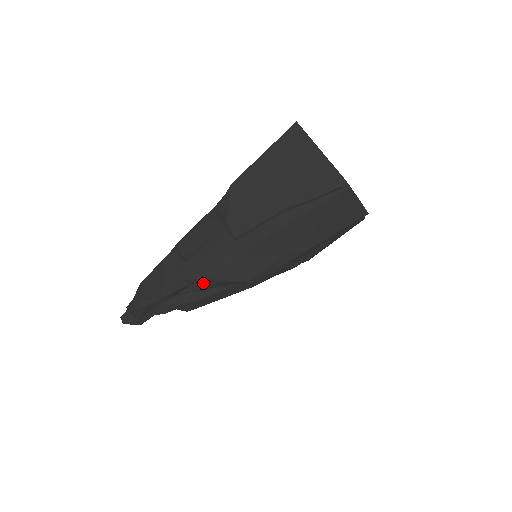
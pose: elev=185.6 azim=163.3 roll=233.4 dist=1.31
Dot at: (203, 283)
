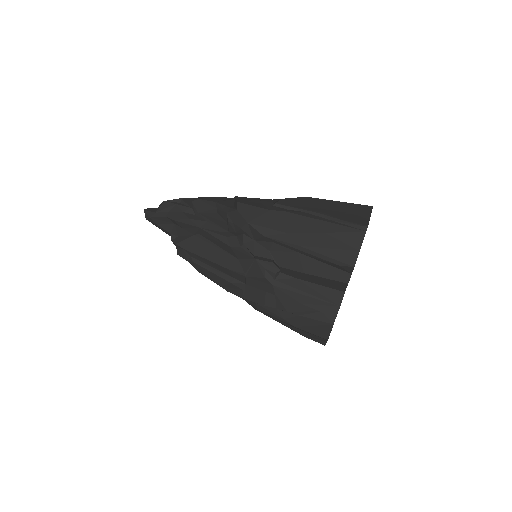
Dot at: (224, 209)
